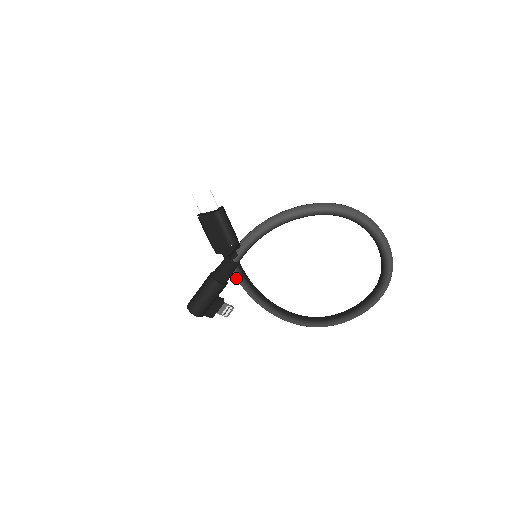
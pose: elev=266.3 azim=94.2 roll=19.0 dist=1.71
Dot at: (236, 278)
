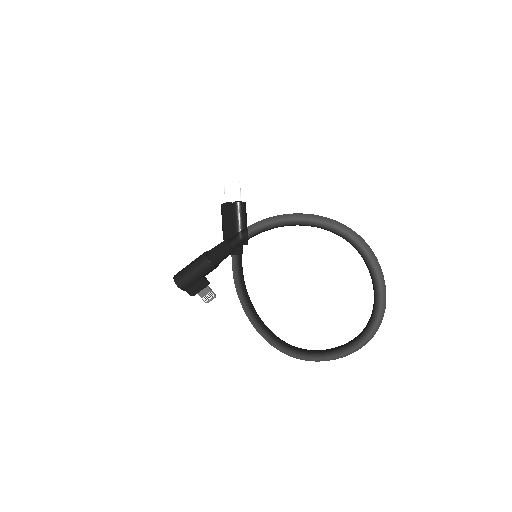
Dot at: (233, 275)
